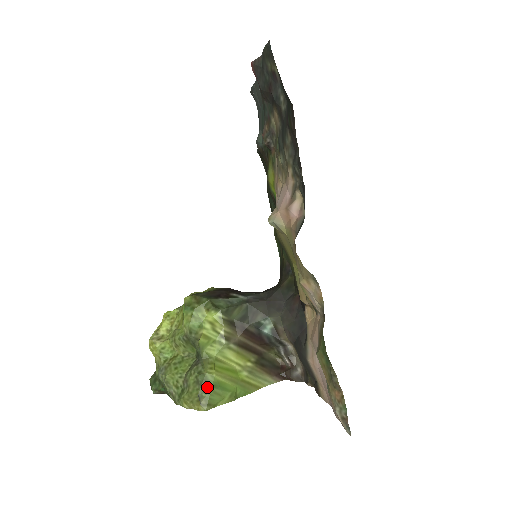
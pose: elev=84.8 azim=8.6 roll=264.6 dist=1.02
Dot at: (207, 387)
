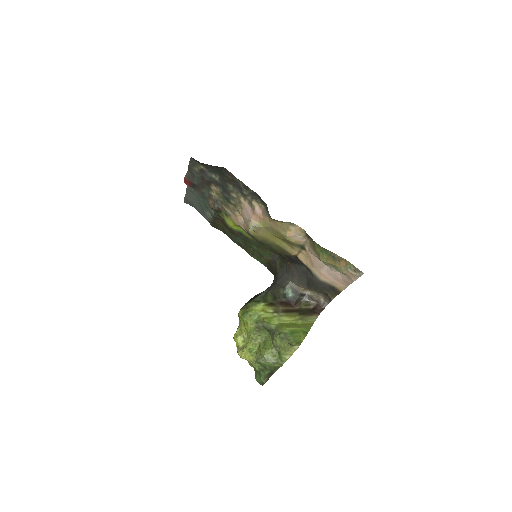
Dot at: (289, 336)
